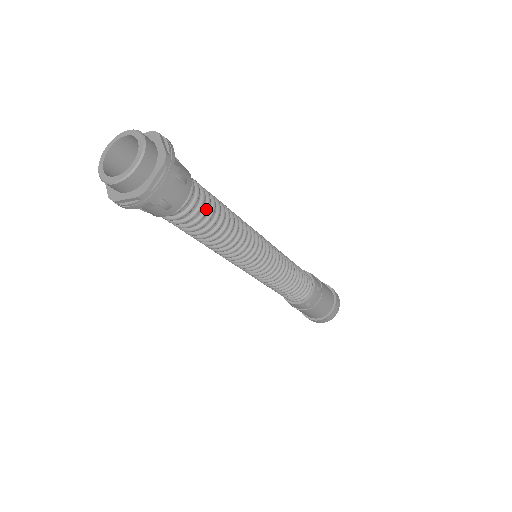
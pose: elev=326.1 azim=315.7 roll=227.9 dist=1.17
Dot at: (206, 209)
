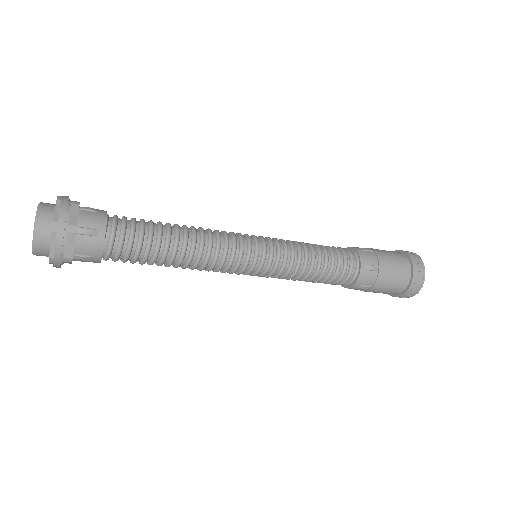
Dot at: (133, 262)
